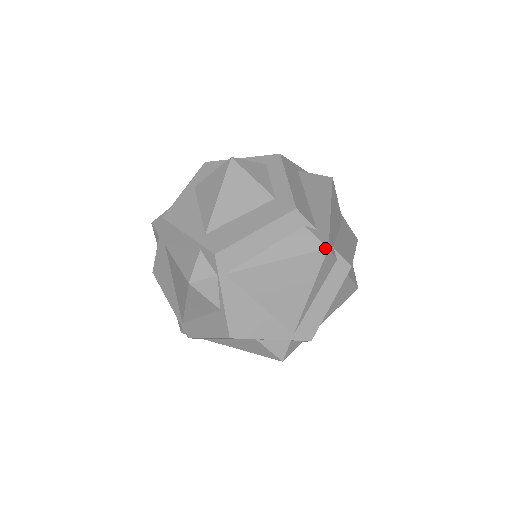
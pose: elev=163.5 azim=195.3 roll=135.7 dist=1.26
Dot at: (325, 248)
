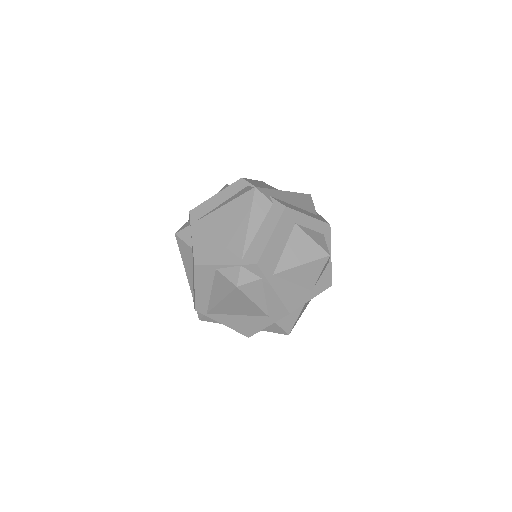
Dot at: (253, 188)
